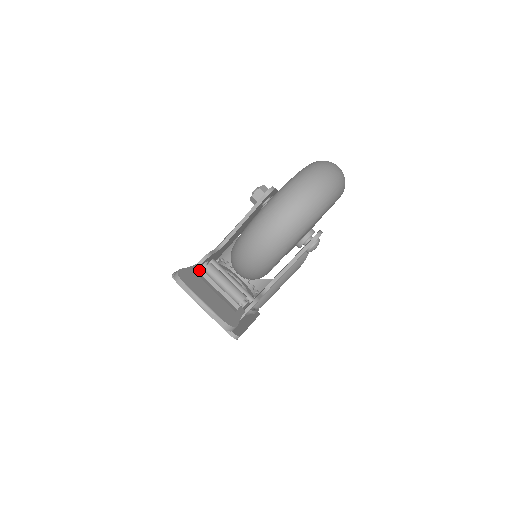
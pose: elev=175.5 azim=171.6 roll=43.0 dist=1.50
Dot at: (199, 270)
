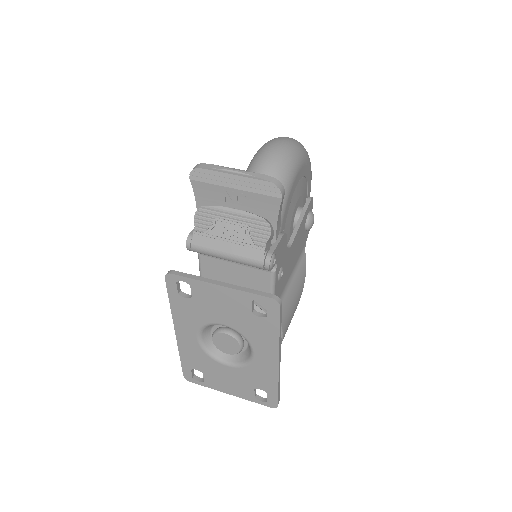
Dot at: occluded
